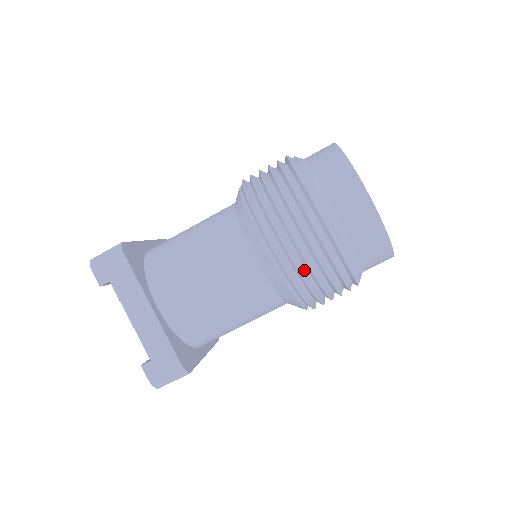
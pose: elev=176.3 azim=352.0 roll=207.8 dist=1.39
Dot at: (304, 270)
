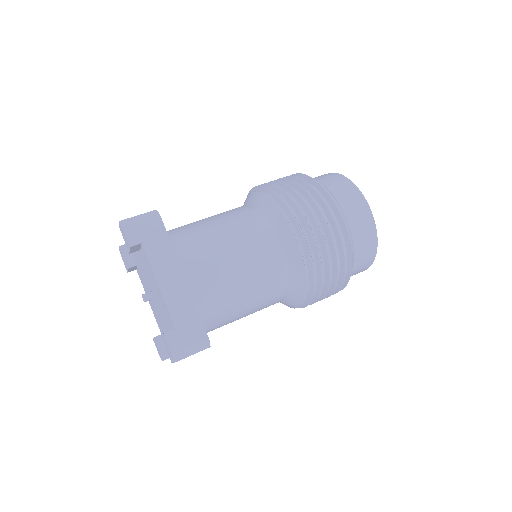
Dot at: (321, 258)
